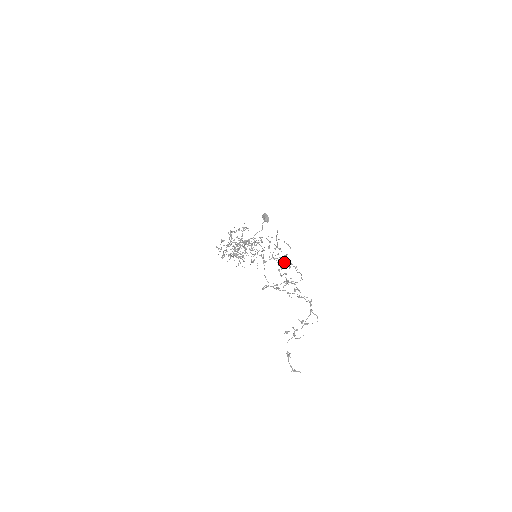
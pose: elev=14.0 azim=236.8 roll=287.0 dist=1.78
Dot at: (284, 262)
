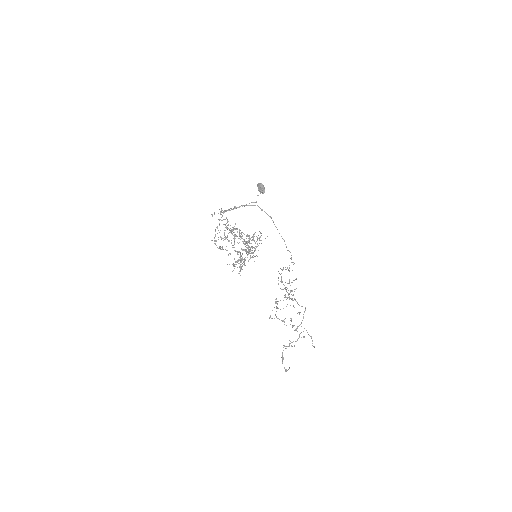
Dot at: occluded
